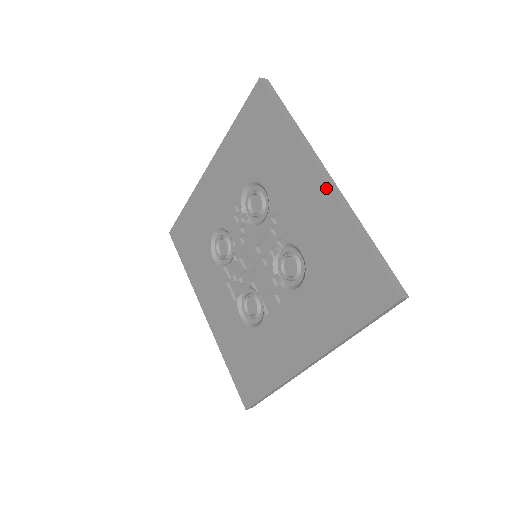
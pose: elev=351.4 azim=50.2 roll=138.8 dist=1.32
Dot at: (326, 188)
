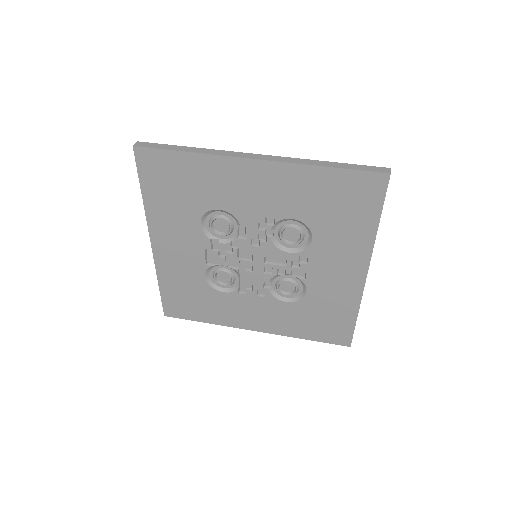
Dot at: (362, 283)
